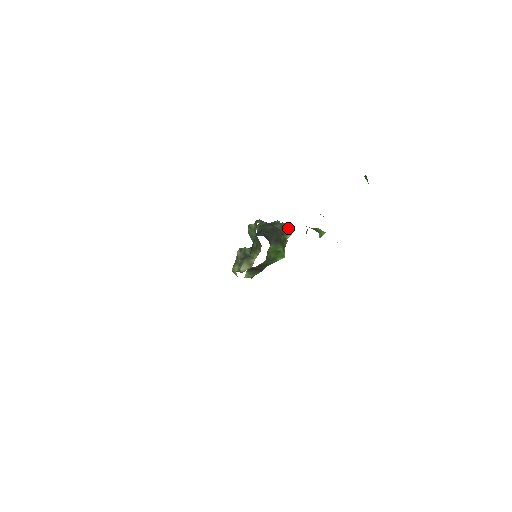
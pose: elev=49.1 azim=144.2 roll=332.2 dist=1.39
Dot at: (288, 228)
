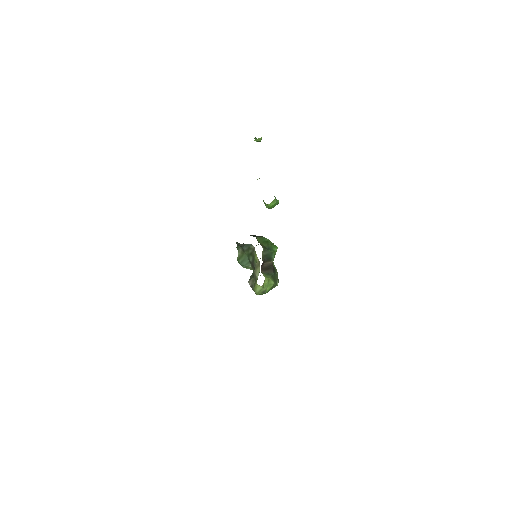
Dot at: occluded
